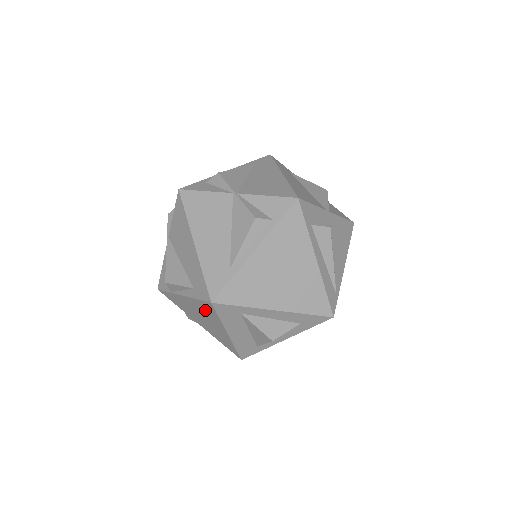
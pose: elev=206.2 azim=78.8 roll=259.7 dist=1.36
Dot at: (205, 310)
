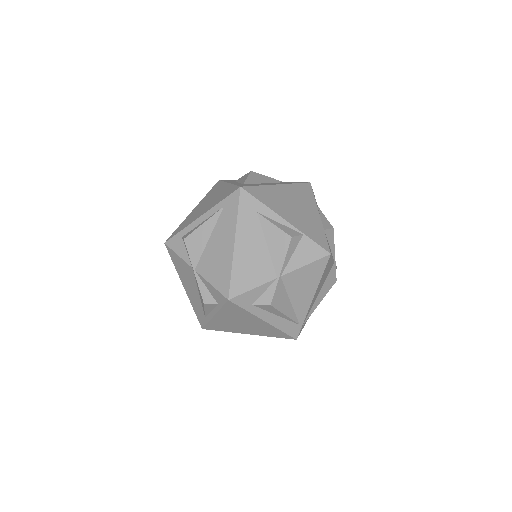
Dot at: occluded
